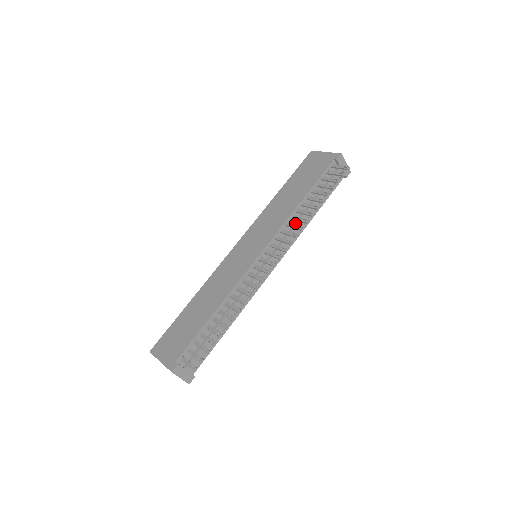
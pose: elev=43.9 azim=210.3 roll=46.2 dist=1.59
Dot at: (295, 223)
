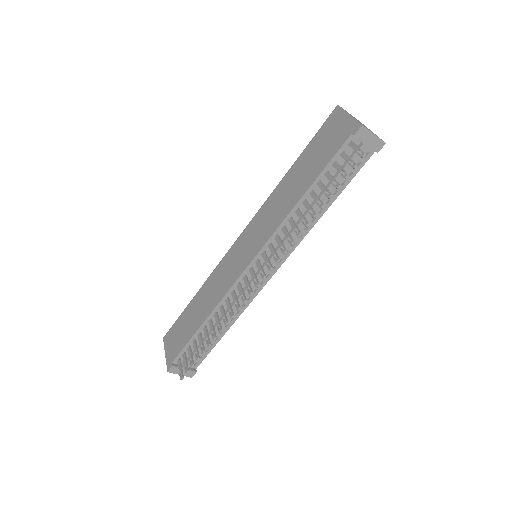
Dot at: occluded
